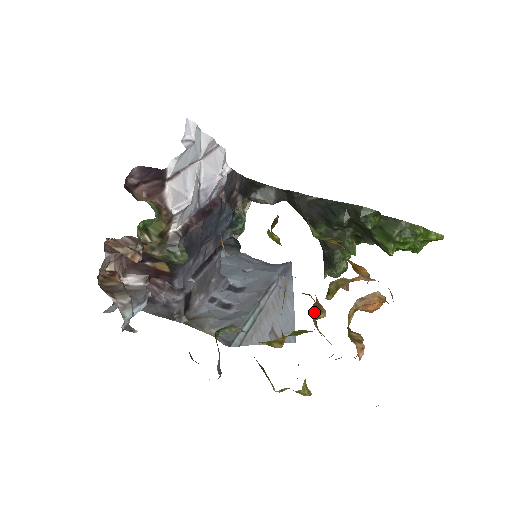
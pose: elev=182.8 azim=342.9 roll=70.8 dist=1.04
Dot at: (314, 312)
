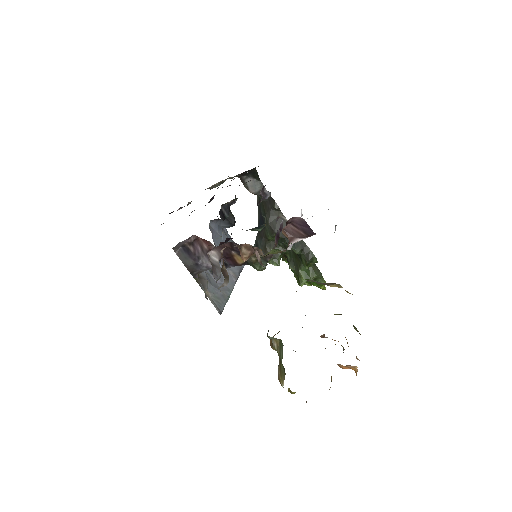
Dot at: occluded
